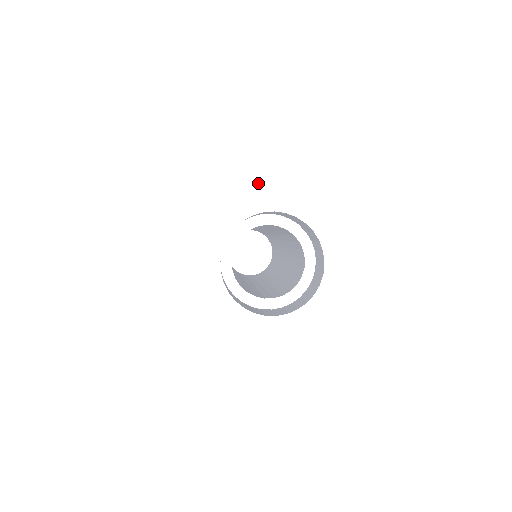
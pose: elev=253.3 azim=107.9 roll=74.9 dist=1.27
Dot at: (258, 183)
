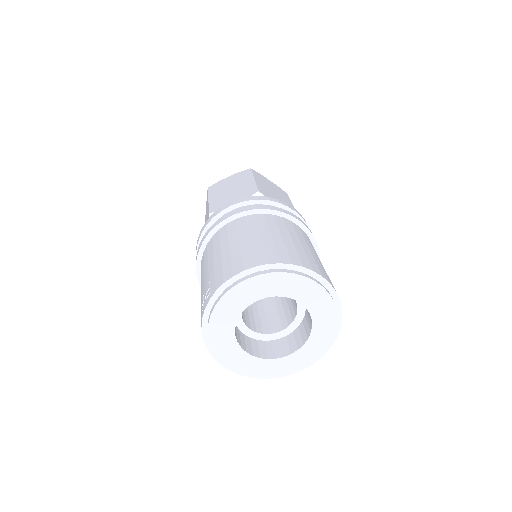
Dot at: (314, 287)
